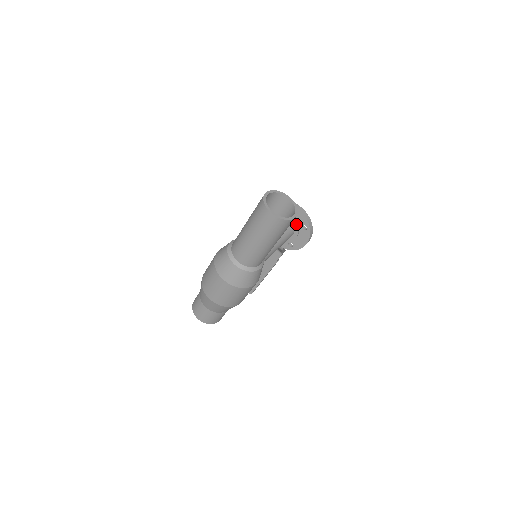
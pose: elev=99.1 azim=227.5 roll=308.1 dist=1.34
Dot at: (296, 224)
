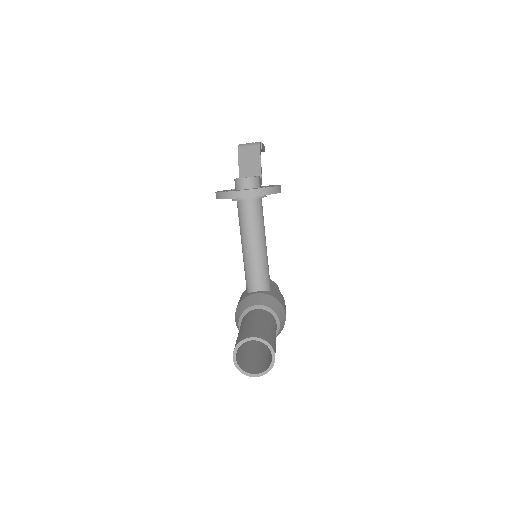
Dot at: (255, 198)
